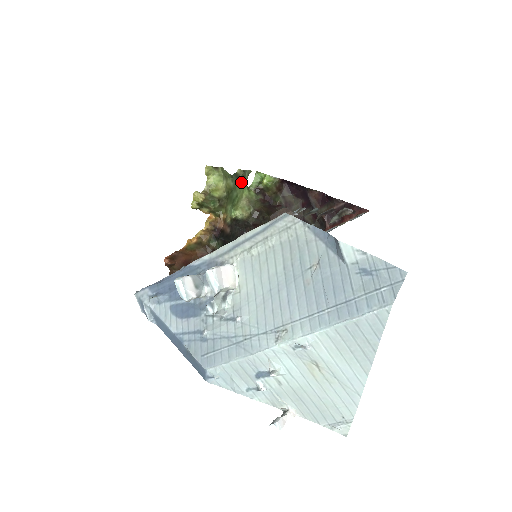
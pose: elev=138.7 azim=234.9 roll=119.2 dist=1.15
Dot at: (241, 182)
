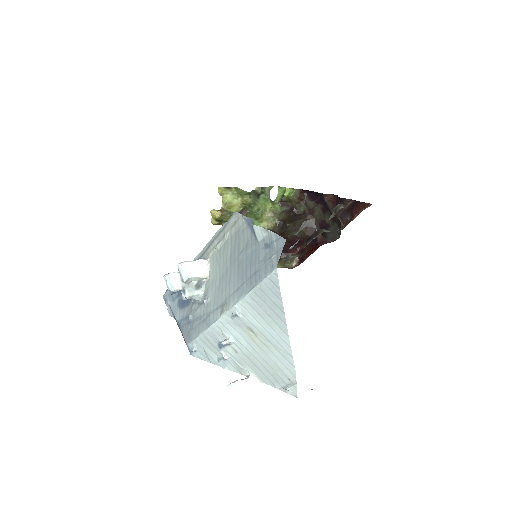
Dot at: (261, 197)
